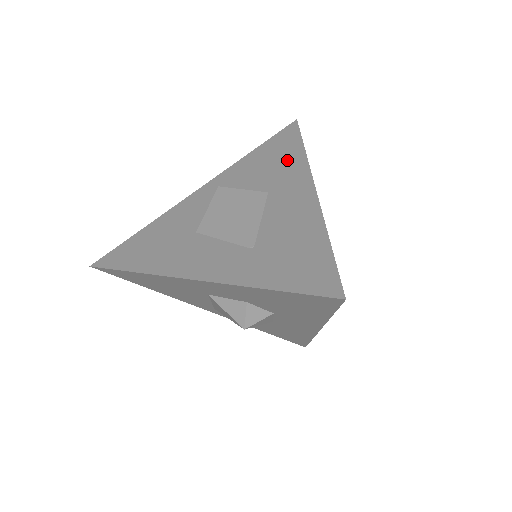
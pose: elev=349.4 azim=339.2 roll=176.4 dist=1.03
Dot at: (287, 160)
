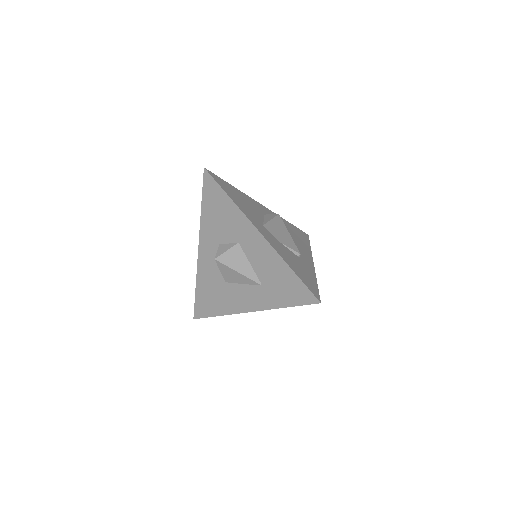
Dot at: (228, 212)
